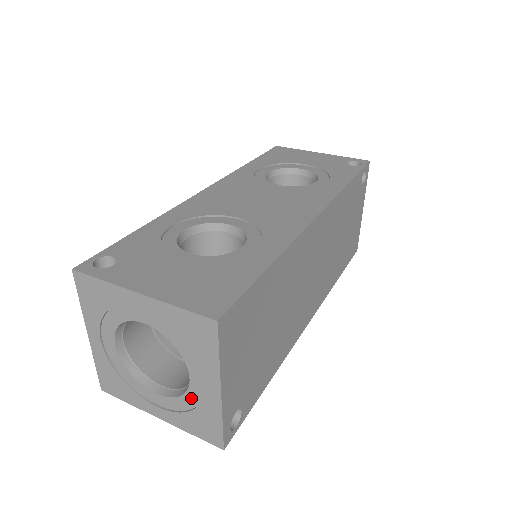
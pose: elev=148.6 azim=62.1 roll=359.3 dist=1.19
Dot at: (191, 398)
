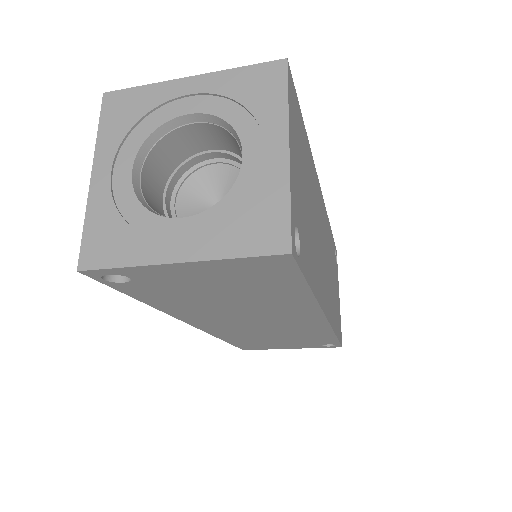
Dot at: (241, 190)
